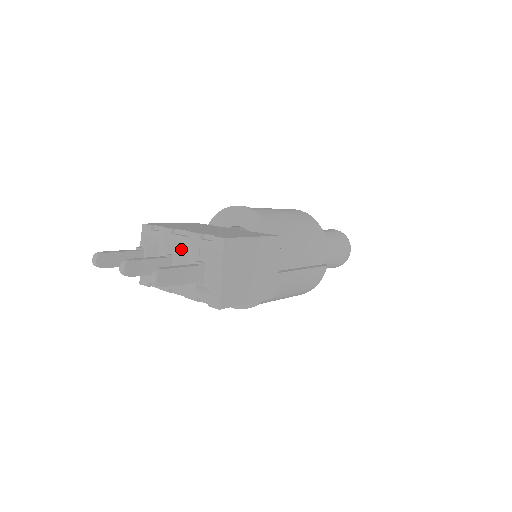
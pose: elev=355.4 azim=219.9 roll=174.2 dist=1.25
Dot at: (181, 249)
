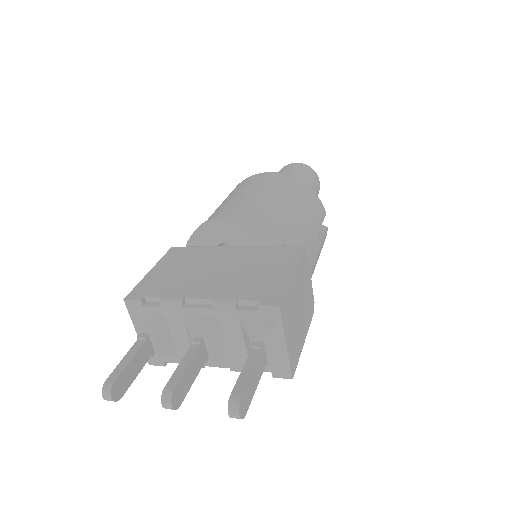
Dot at: (211, 327)
